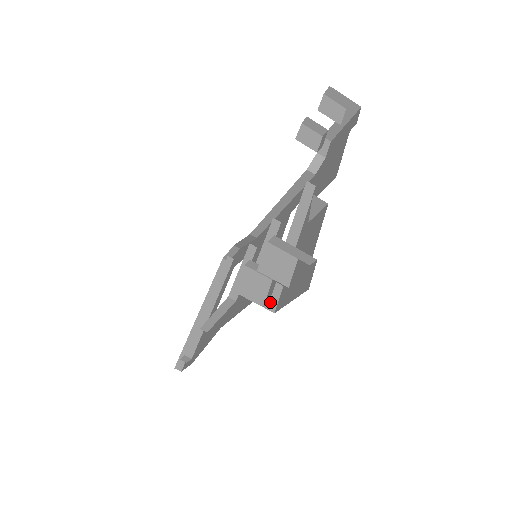
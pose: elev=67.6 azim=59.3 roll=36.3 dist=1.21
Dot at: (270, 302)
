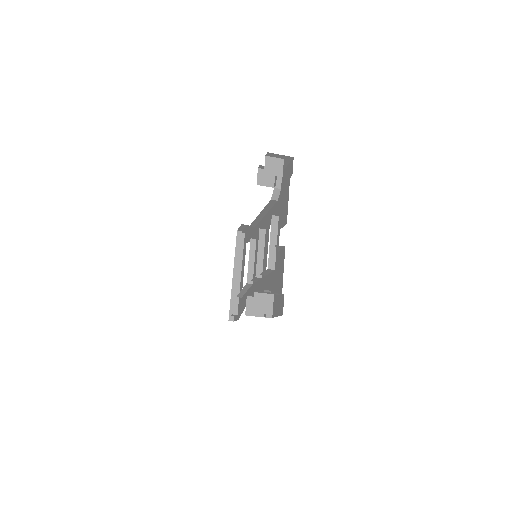
Dot at: occluded
